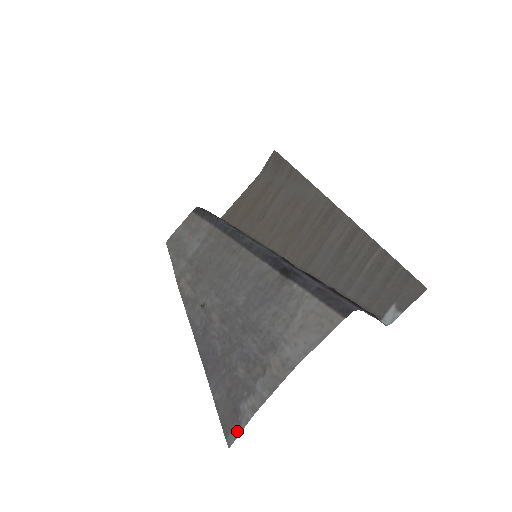
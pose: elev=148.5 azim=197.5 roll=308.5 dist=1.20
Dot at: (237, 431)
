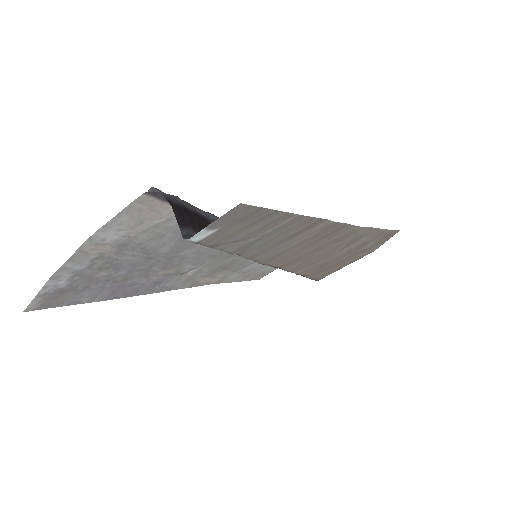
Dot at: (38, 298)
